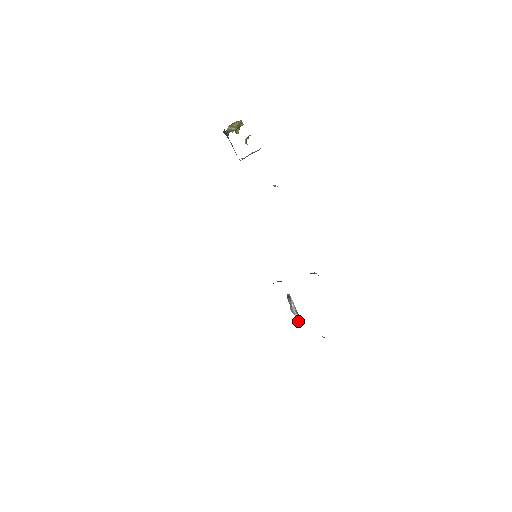
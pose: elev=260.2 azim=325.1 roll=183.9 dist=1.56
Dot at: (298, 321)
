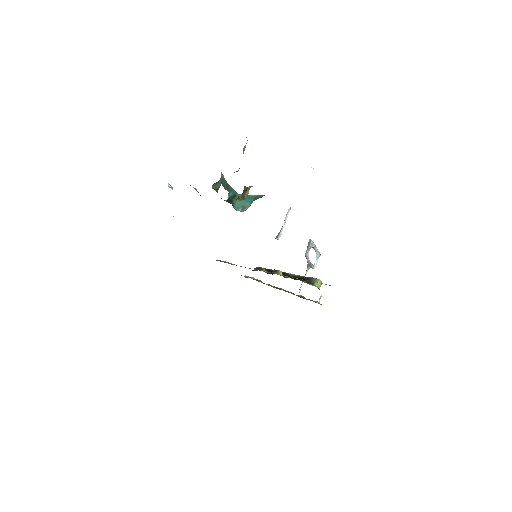
Dot at: (316, 257)
